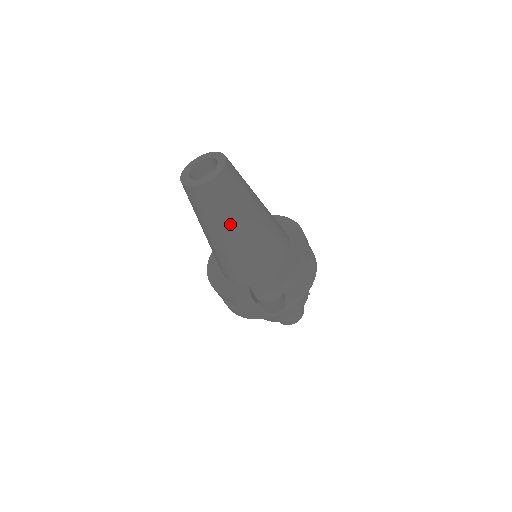
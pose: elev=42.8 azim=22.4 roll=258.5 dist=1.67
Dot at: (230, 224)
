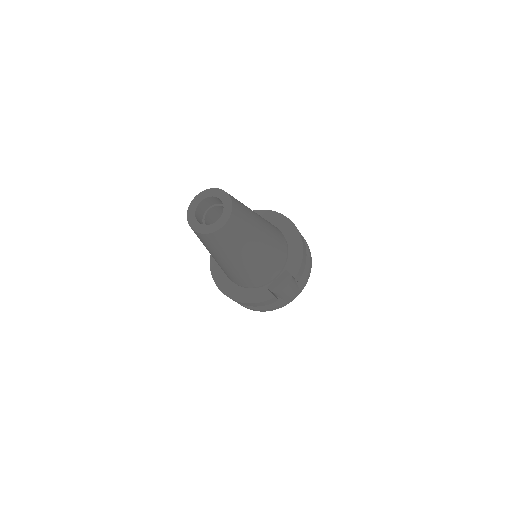
Dot at: (247, 249)
